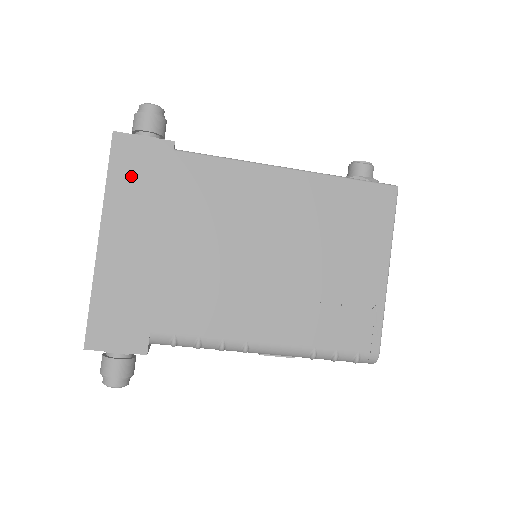
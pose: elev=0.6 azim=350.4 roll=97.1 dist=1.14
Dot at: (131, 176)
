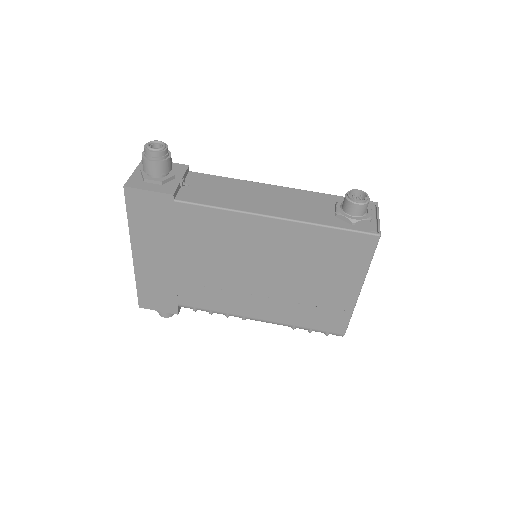
Dot at: (145, 218)
